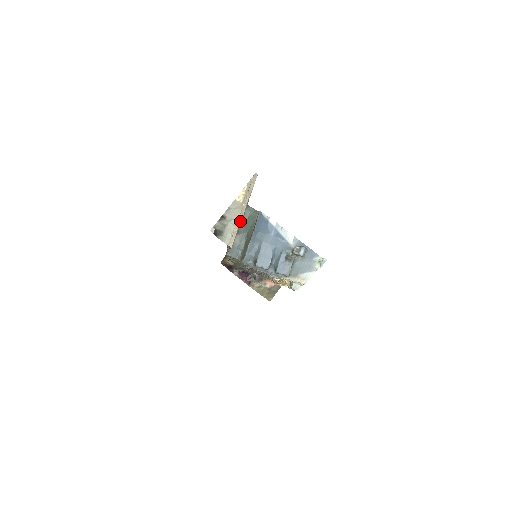
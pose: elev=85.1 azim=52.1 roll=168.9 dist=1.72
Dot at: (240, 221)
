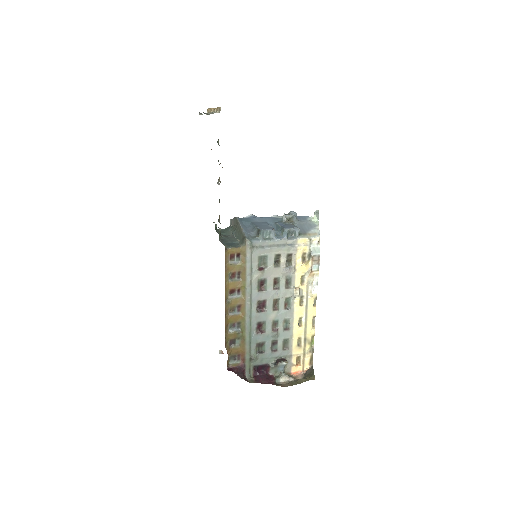
Dot at: occluded
